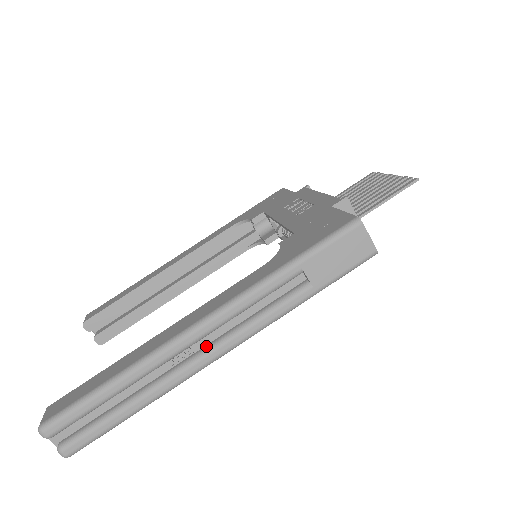
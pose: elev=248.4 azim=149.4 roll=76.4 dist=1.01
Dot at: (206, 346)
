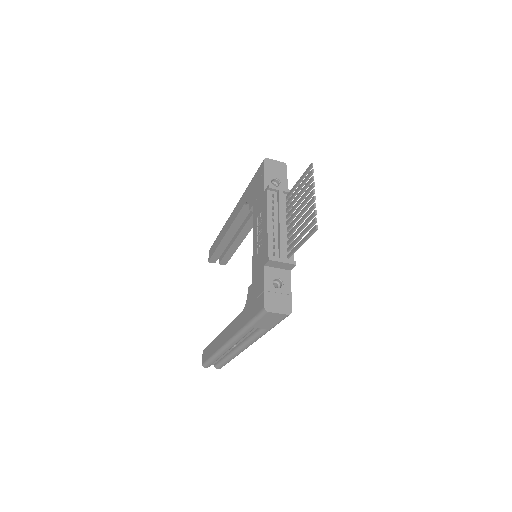
Dot at: (239, 344)
